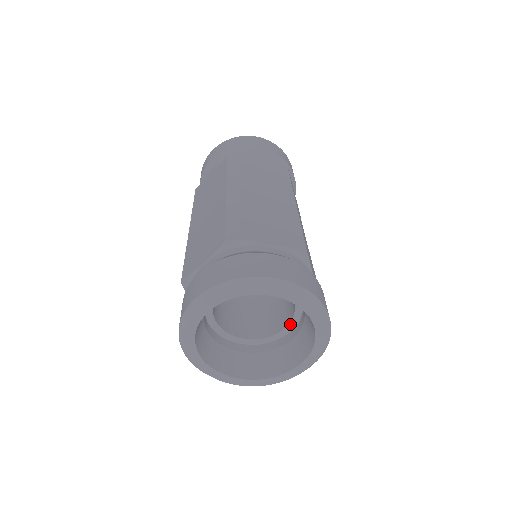
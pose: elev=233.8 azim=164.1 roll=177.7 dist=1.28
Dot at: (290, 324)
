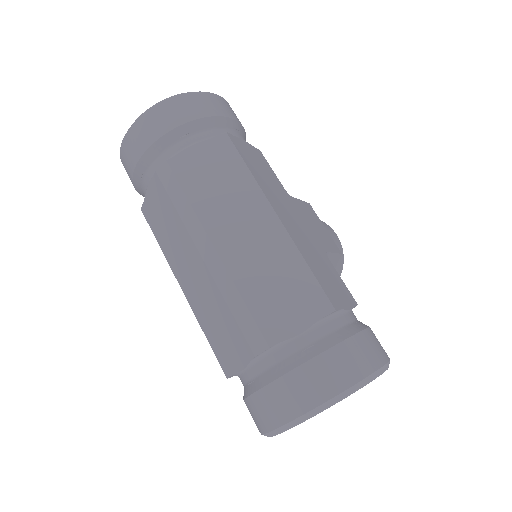
Dot at: occluded
